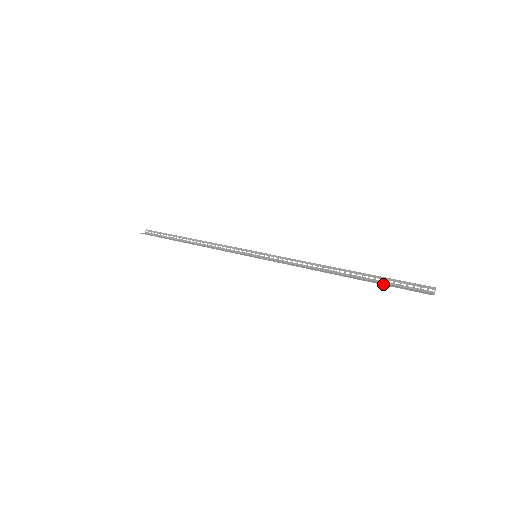
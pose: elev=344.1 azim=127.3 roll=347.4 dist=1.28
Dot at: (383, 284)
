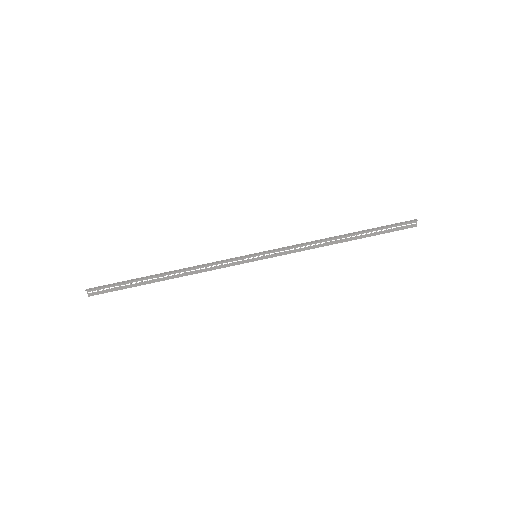
Dot at: occluded
